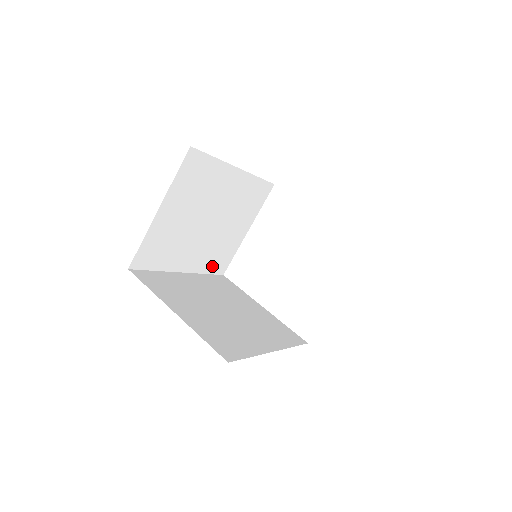
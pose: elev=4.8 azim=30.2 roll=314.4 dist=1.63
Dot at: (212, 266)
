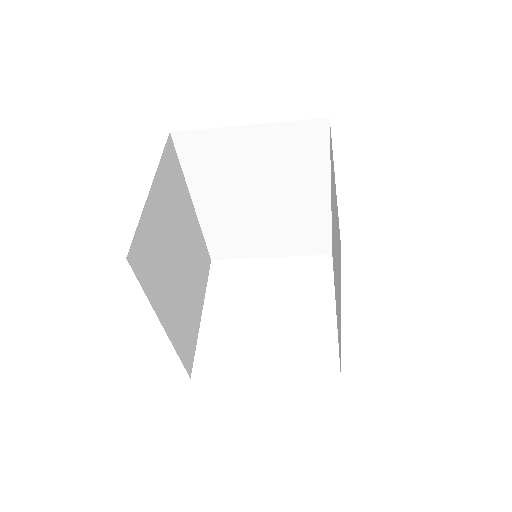
Dot at: (215, 238)
